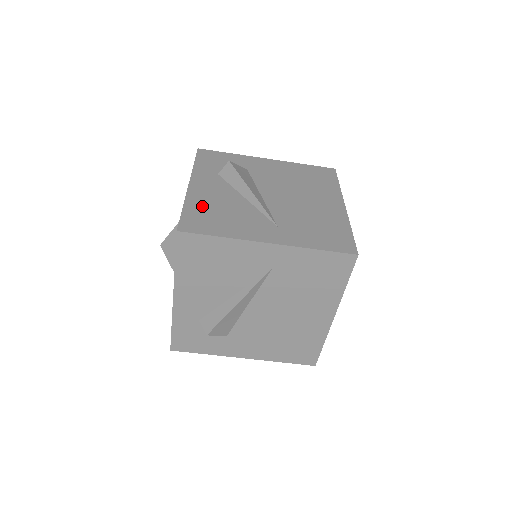
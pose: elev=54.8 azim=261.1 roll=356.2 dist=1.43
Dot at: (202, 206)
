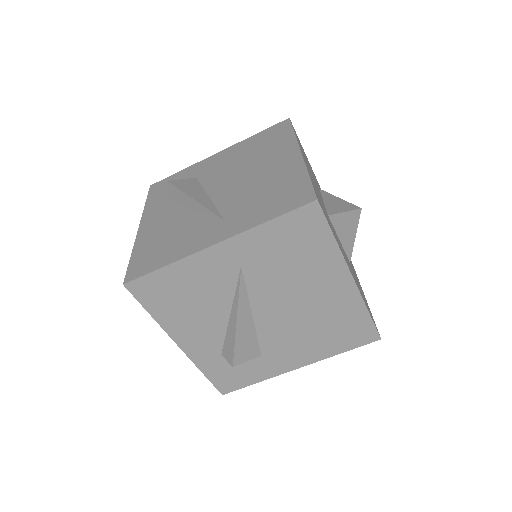
Dot at: (149, 243)
